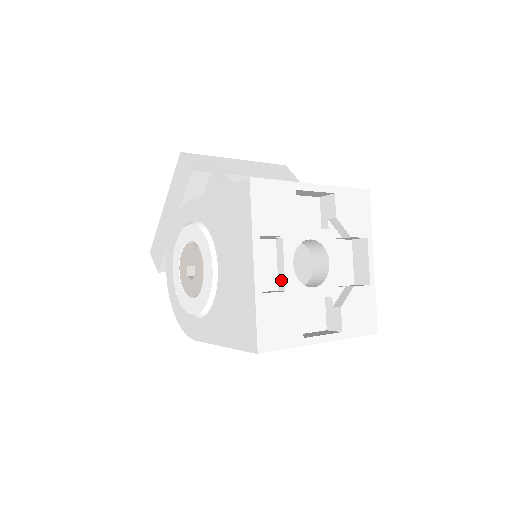
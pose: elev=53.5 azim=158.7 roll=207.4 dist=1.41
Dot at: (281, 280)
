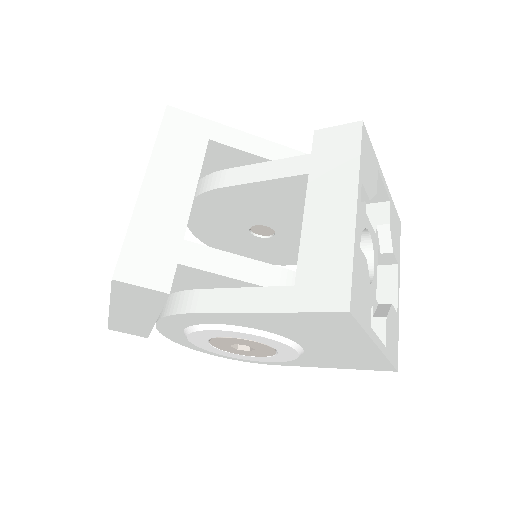
Dot at: occluded
